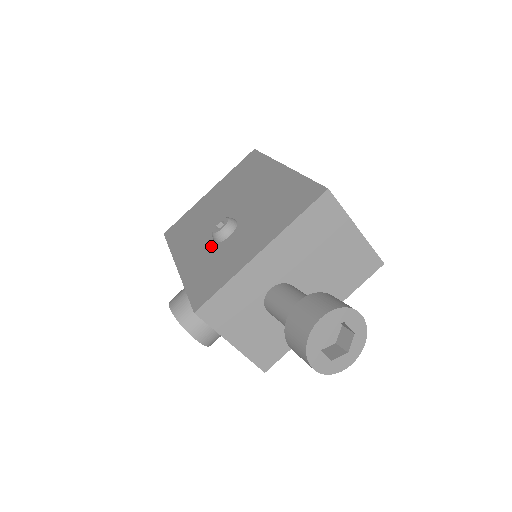
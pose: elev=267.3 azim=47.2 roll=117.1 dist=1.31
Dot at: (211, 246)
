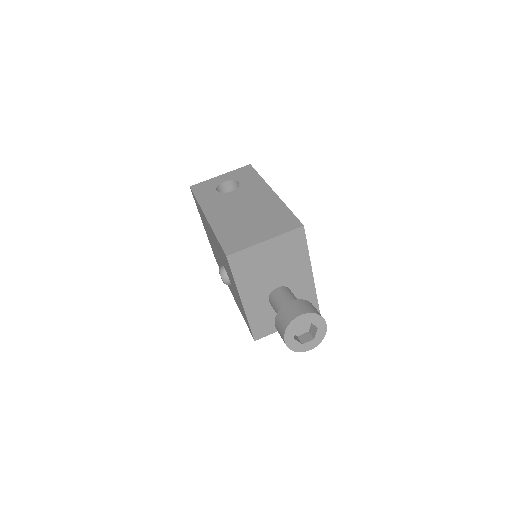
Dot at: (231, 287)
